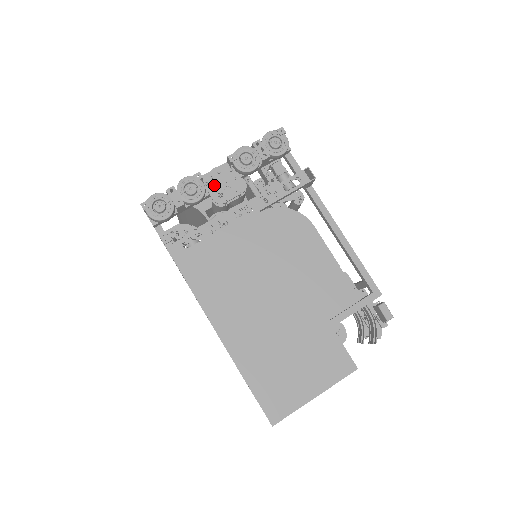
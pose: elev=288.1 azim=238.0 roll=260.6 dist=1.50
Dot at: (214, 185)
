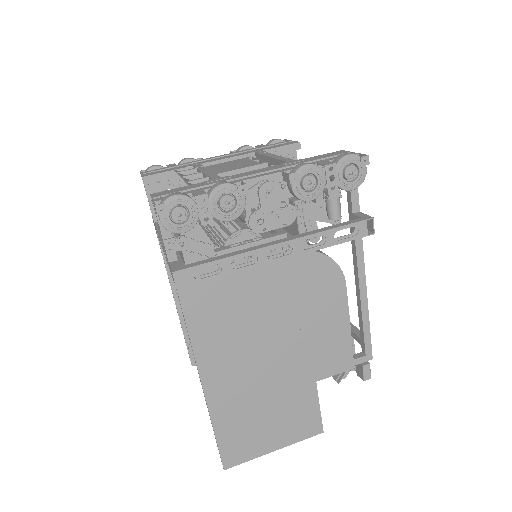
Dot at: (255, 199)
